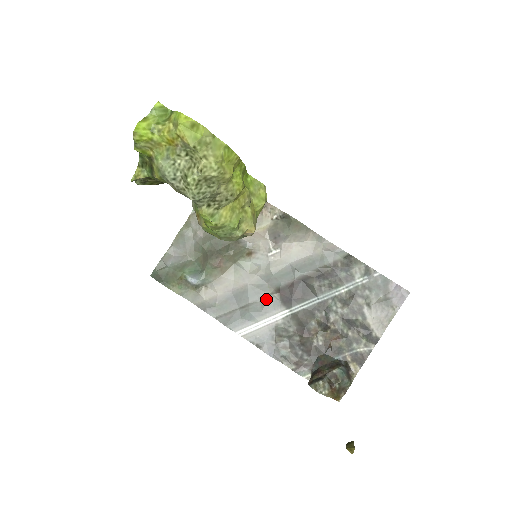
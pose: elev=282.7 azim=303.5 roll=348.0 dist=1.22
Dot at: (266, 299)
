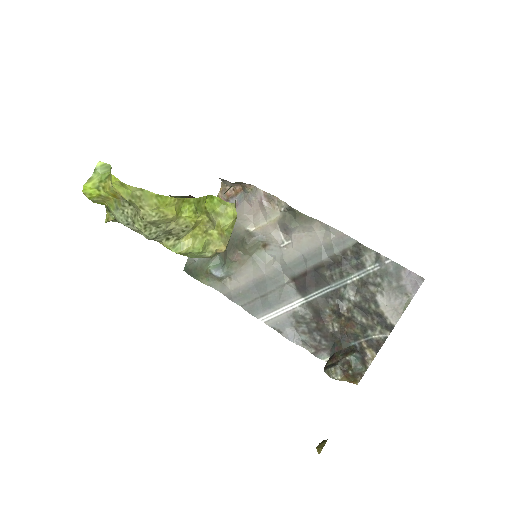
Dot at: (283, 288)
